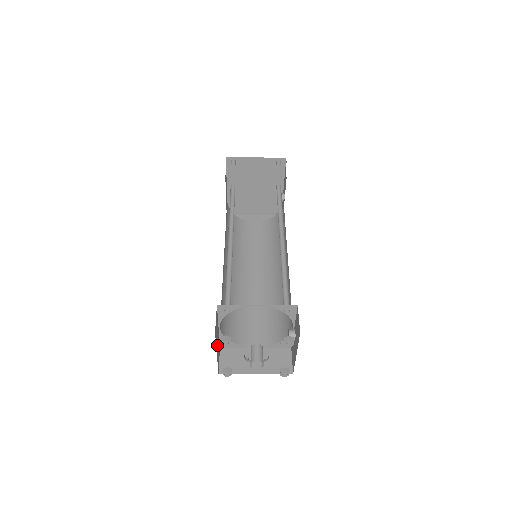
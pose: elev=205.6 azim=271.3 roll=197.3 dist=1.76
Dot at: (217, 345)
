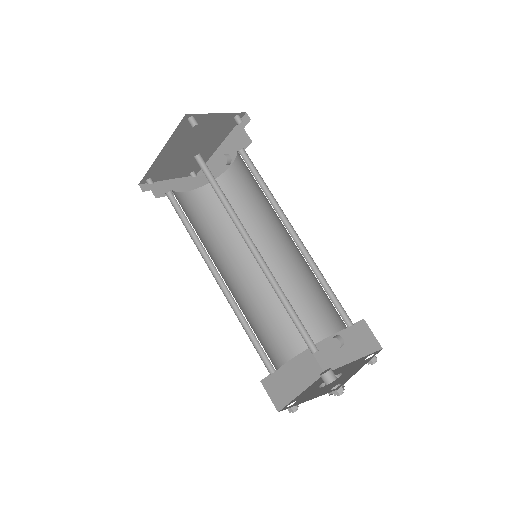
Dot at: occluded
